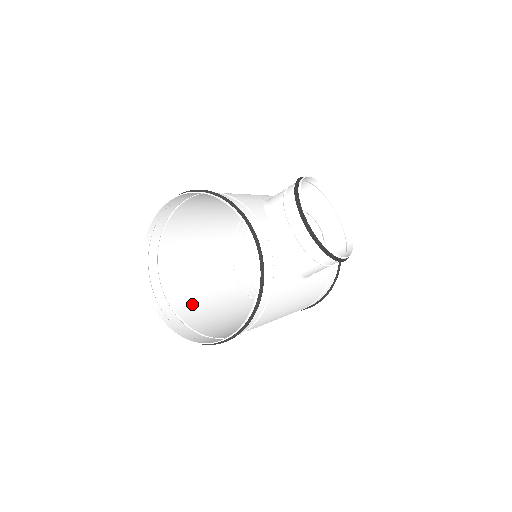
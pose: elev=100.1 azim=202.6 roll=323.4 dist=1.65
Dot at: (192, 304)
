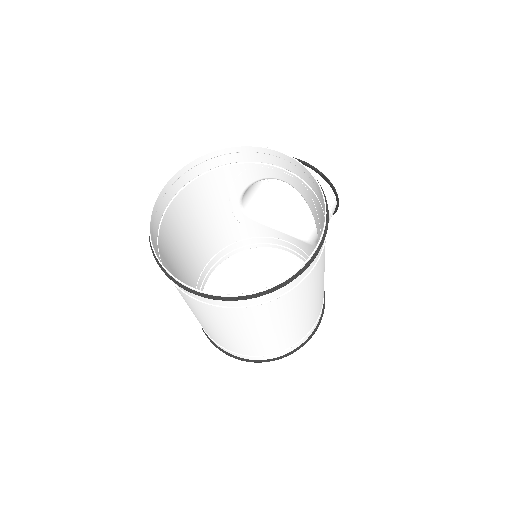
Dot at: (224, 319)
